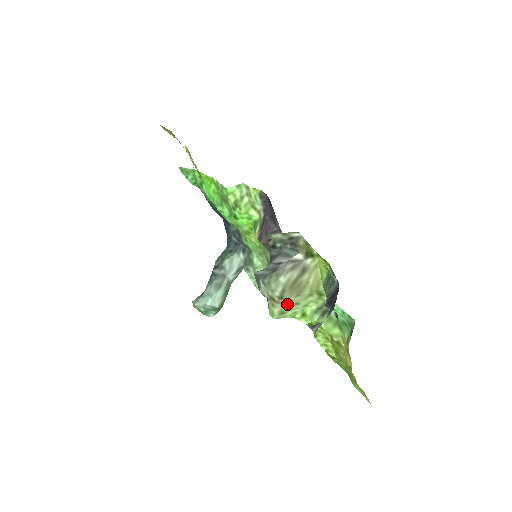
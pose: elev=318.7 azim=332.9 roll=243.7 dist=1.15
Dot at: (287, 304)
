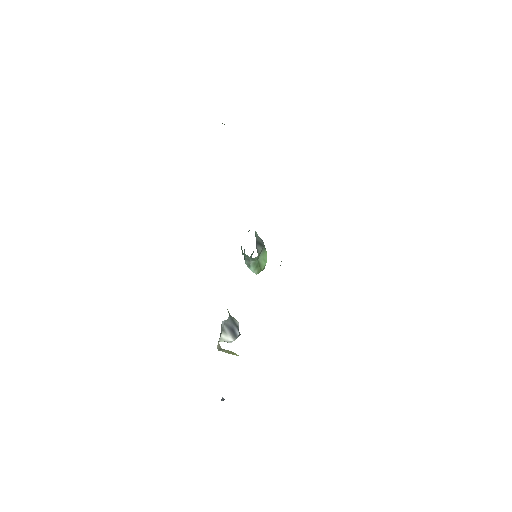
Dot at: occluded
